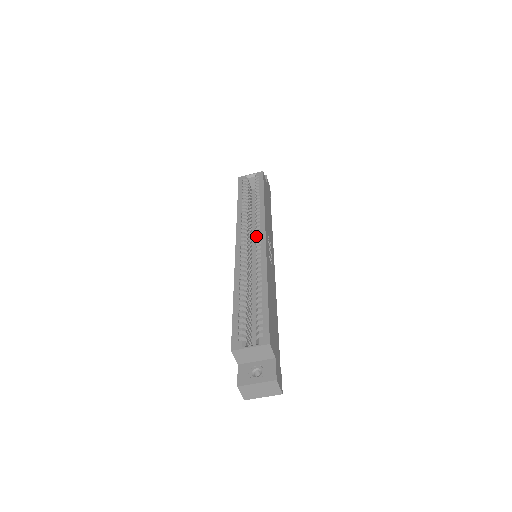
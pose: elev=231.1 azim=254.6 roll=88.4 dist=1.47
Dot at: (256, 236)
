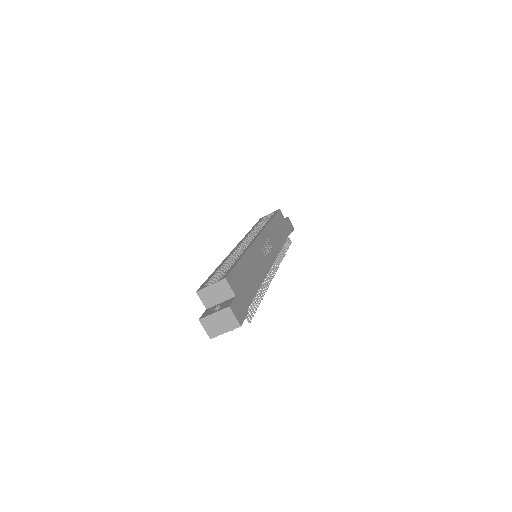
Dot at: occluded
